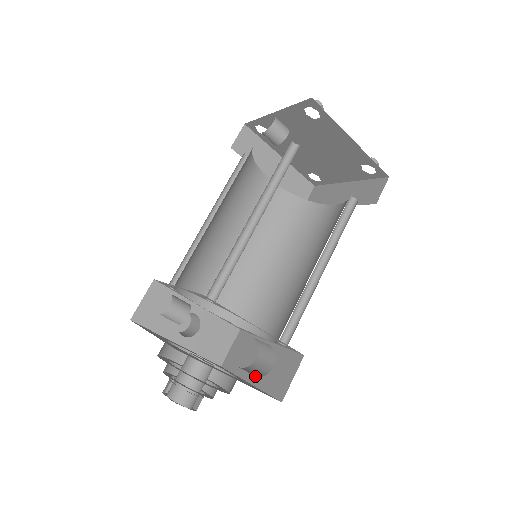
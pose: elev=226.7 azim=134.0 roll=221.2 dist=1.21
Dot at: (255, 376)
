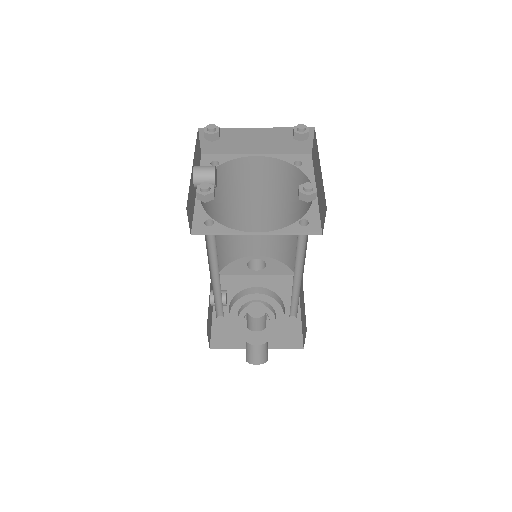
Dot at: (301, 310)
